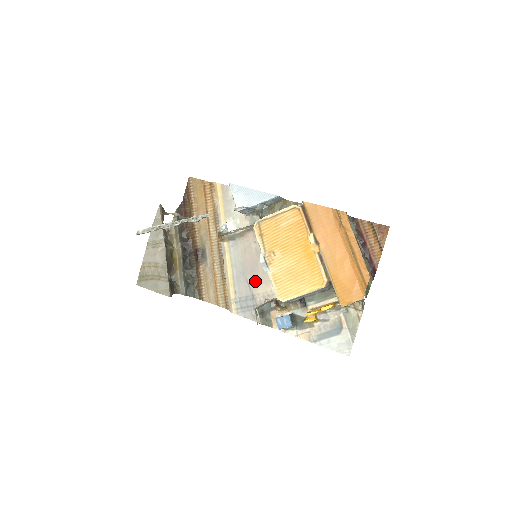
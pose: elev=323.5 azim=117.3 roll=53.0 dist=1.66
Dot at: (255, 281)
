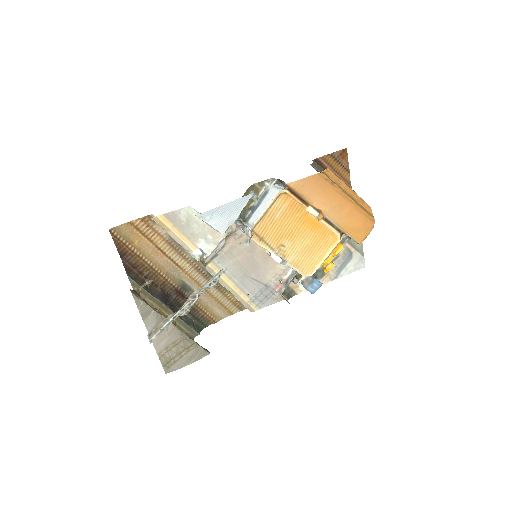
Dot at: (261, 274)
